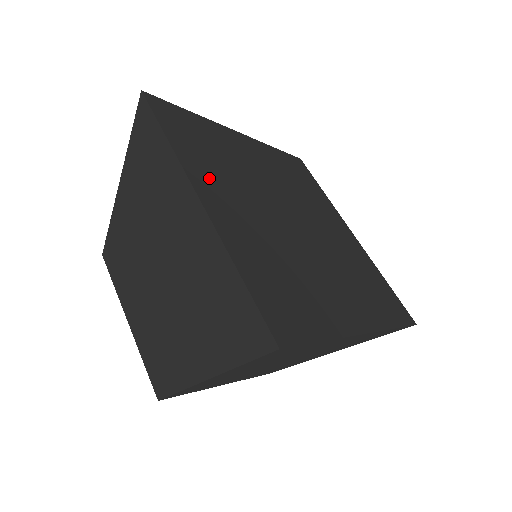
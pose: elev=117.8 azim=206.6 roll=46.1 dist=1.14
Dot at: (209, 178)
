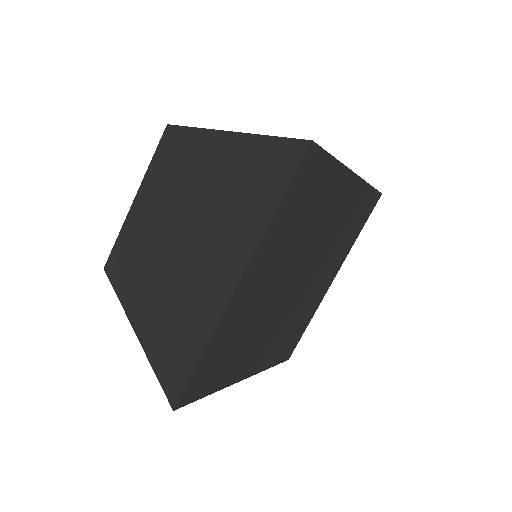
Dot at: (269, 255)
